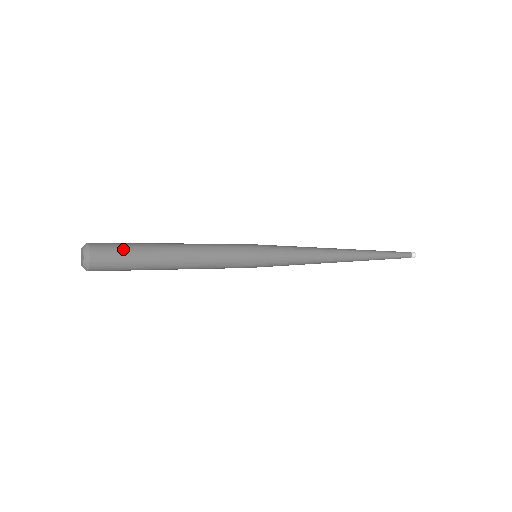
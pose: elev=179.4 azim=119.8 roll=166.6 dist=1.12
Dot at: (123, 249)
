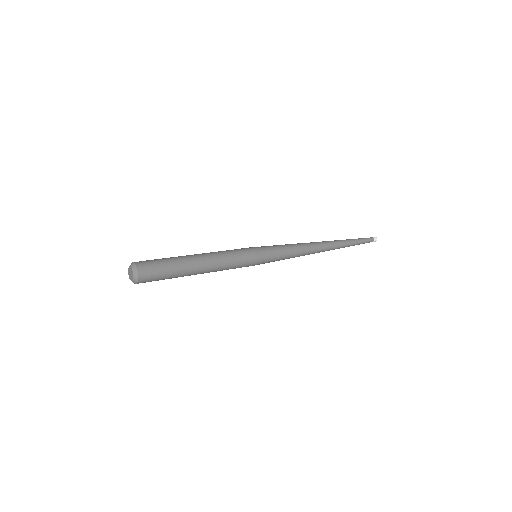
Dot at: (162, 269)
